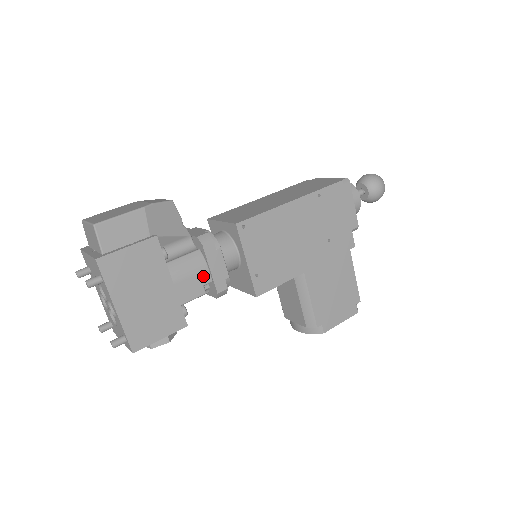
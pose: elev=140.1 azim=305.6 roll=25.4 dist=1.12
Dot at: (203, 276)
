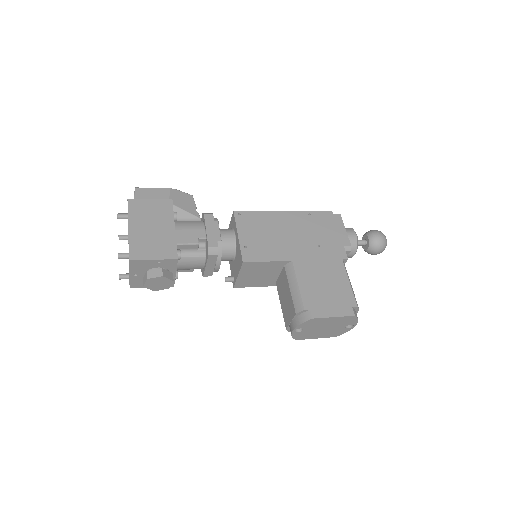
Dot at: (199, 232)
